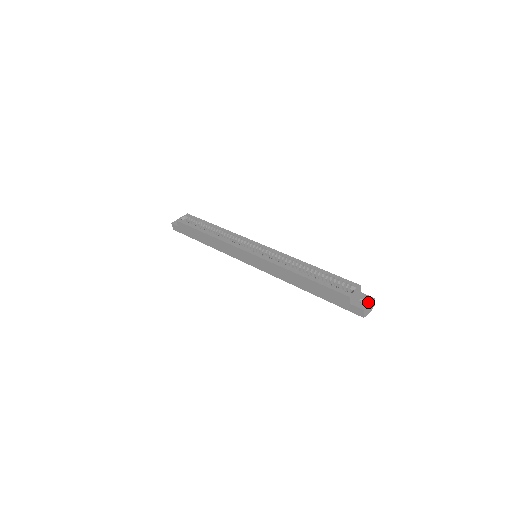
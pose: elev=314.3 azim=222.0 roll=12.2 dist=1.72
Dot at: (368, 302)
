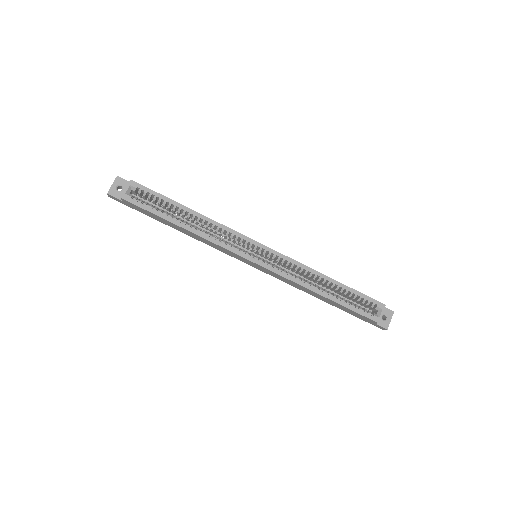
Dot at: (390, 319)
